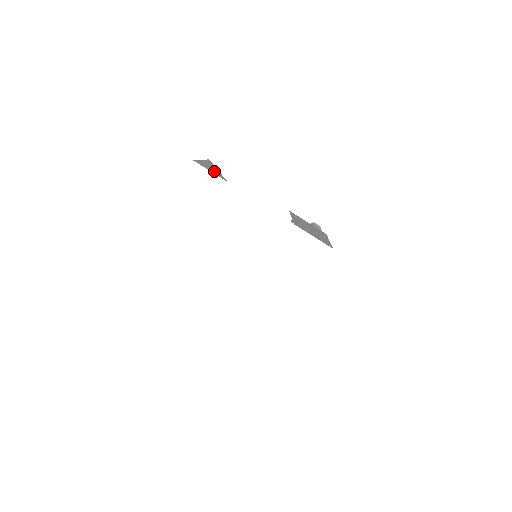
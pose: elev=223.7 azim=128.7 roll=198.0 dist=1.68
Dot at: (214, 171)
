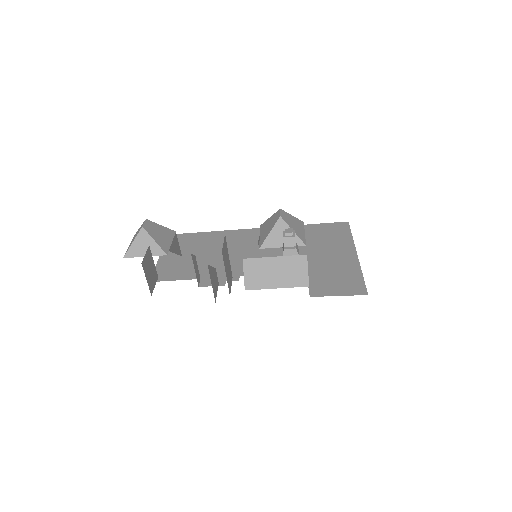
Dot at: occluded
